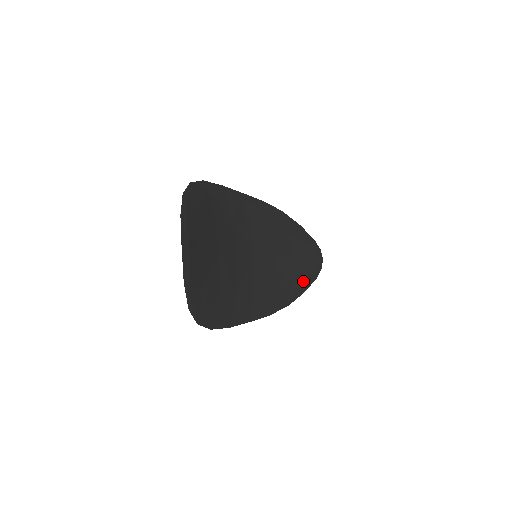
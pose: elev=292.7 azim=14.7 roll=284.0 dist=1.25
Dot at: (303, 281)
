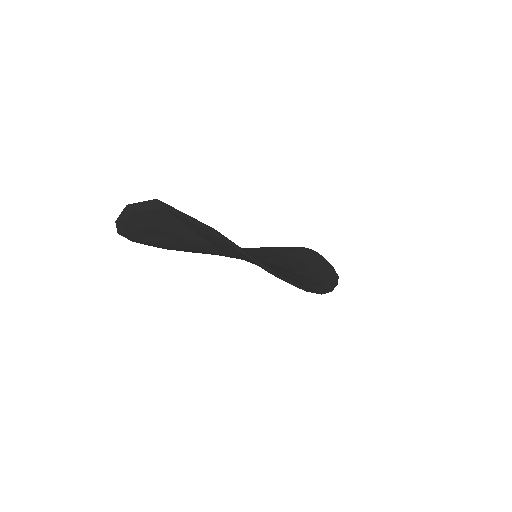
Dot at: (319, 261)
